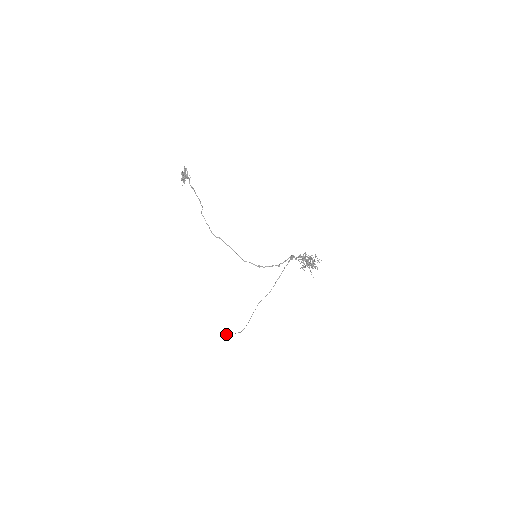
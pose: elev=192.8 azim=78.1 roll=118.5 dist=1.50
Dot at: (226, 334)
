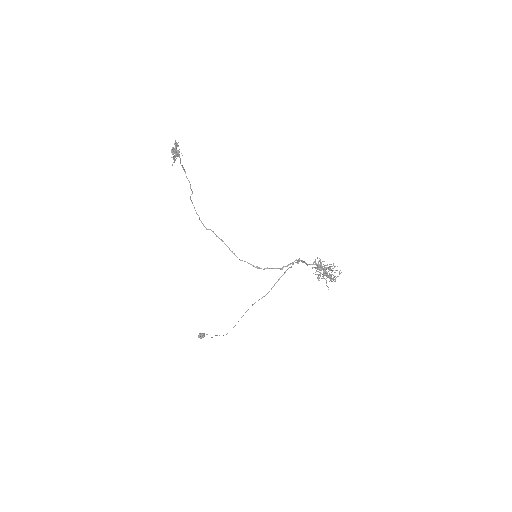
Dot at: (202, 334)
